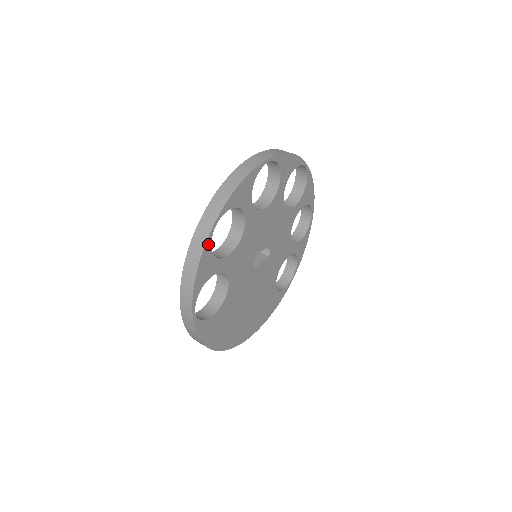
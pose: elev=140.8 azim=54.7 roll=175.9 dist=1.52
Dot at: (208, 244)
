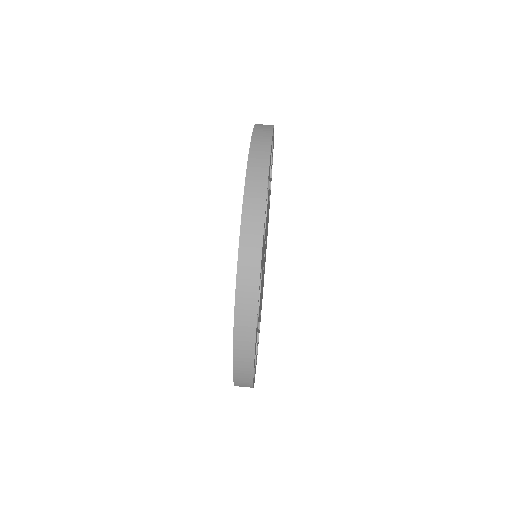
Dot at: occluded
